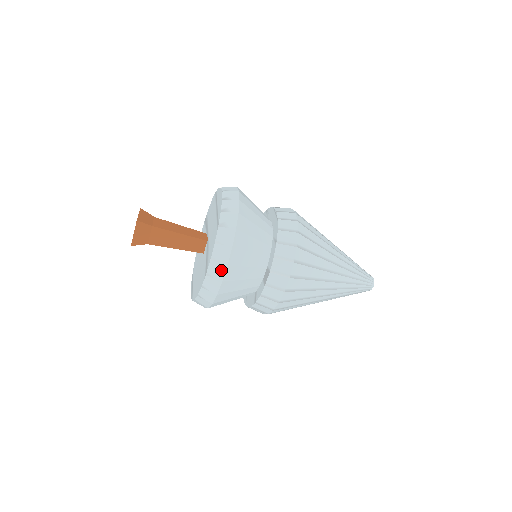
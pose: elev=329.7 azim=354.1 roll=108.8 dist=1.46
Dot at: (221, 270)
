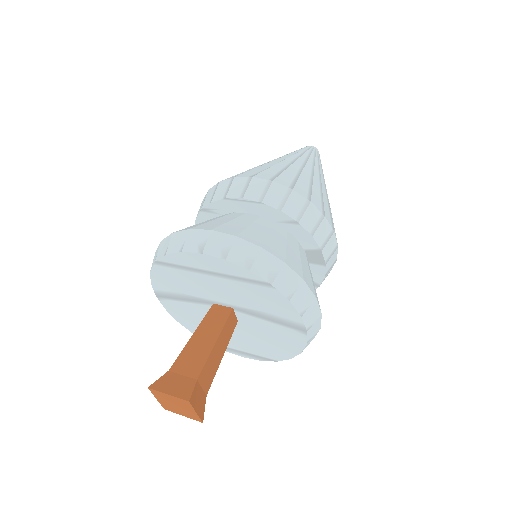
Dot at: (315, 309)
